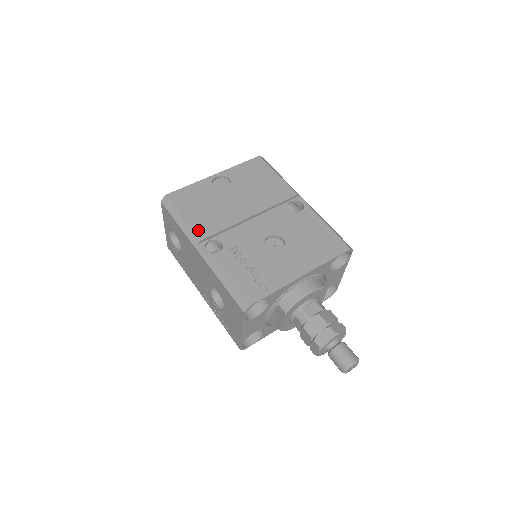
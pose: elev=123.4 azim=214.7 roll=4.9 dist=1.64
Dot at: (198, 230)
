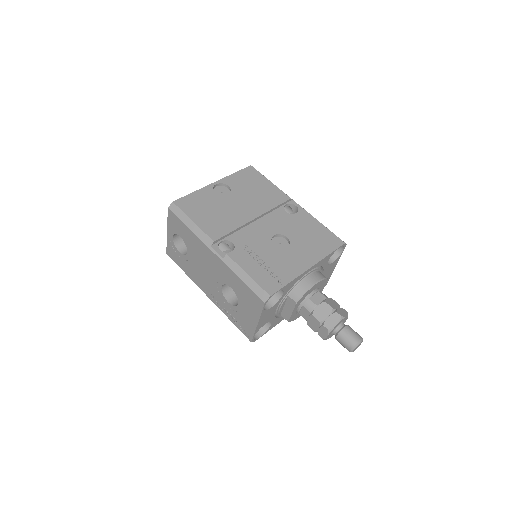
Dot at: (210, 232)
